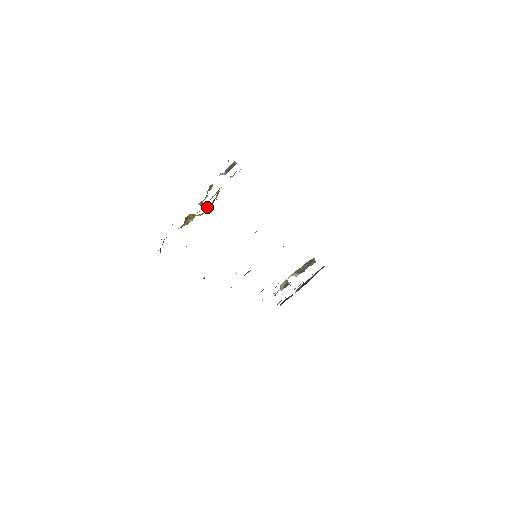
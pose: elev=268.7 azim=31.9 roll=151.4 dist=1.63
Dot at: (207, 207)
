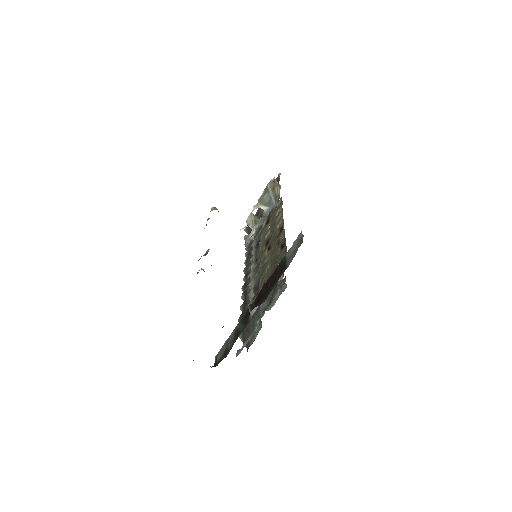
Dot at: occluded
